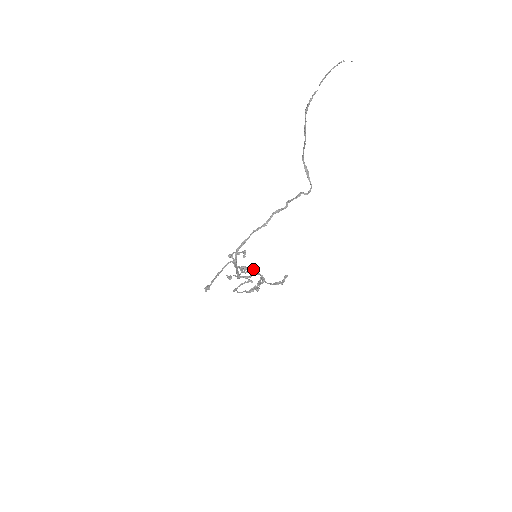
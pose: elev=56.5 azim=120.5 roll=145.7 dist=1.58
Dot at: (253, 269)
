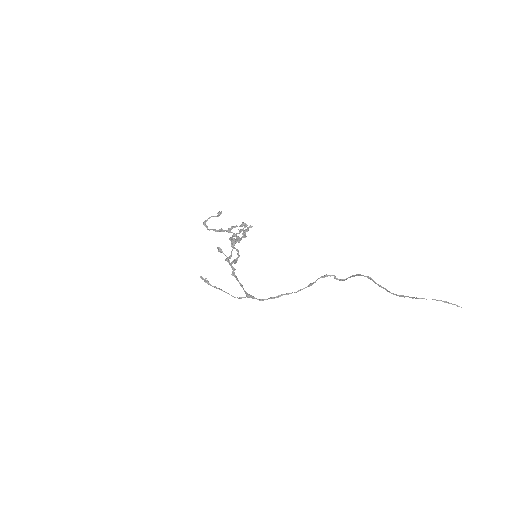
Dot at: (240, 240)
